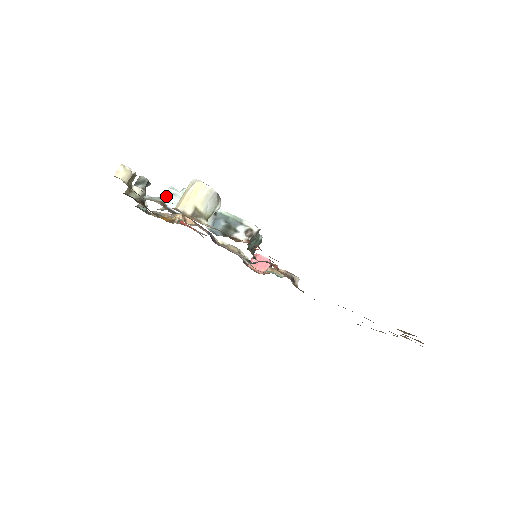
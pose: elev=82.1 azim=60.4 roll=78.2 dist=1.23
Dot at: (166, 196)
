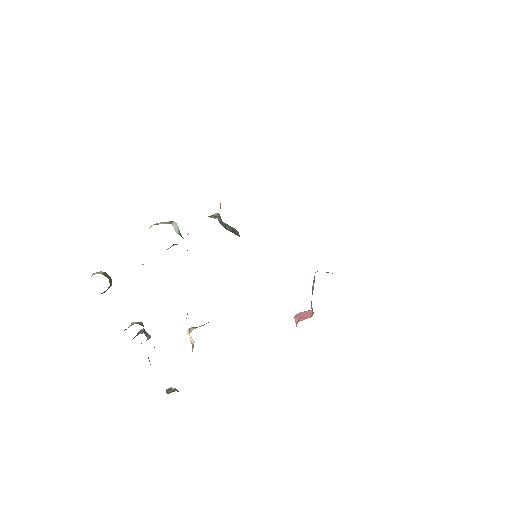
Dot at: occluded
